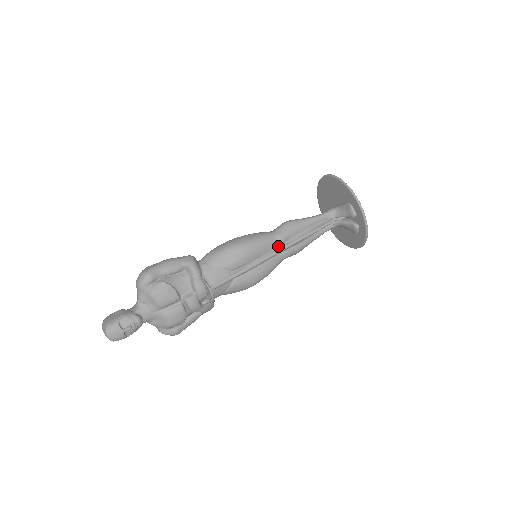
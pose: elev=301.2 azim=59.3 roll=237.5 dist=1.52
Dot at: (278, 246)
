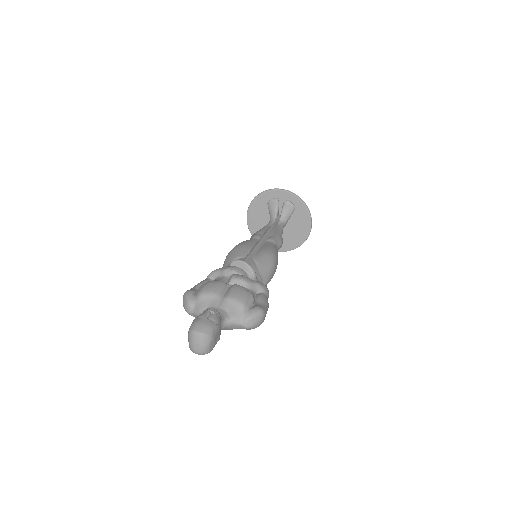
Dot at: occluded
